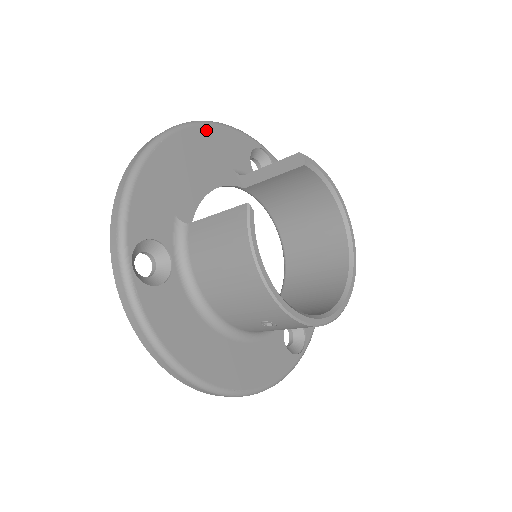
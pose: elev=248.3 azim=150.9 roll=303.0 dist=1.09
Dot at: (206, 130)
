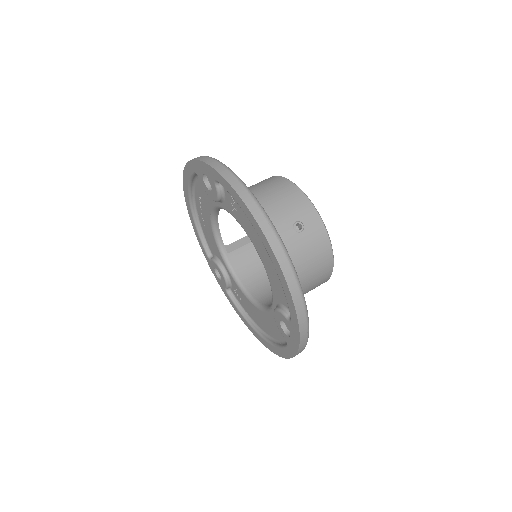
Dot at: occluded
